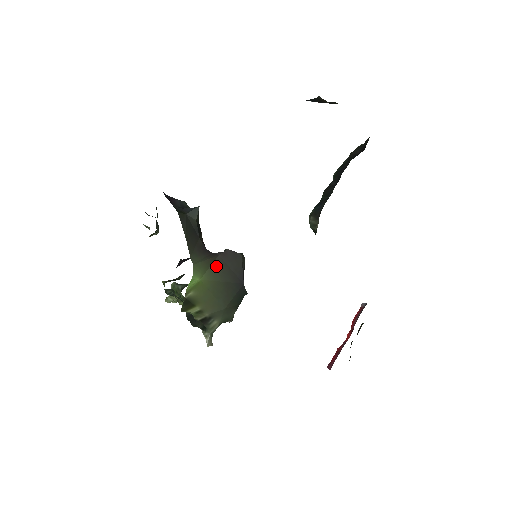
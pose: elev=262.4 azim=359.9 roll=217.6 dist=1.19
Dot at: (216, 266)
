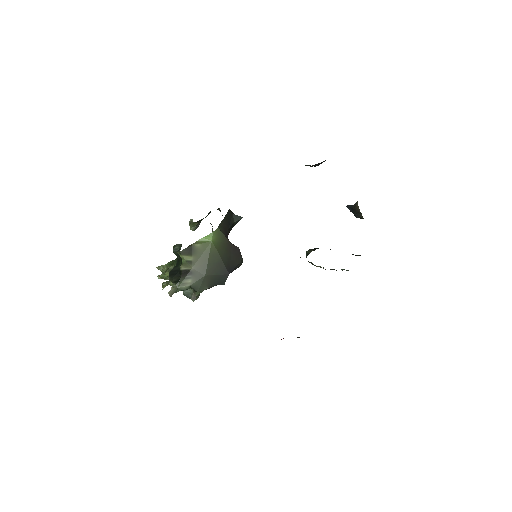
Dot at: (225, 247)
